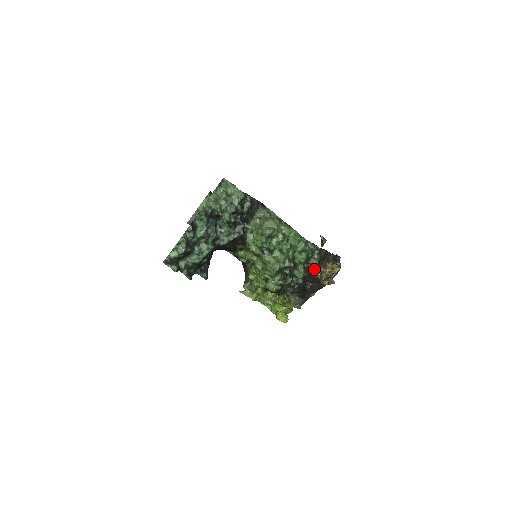
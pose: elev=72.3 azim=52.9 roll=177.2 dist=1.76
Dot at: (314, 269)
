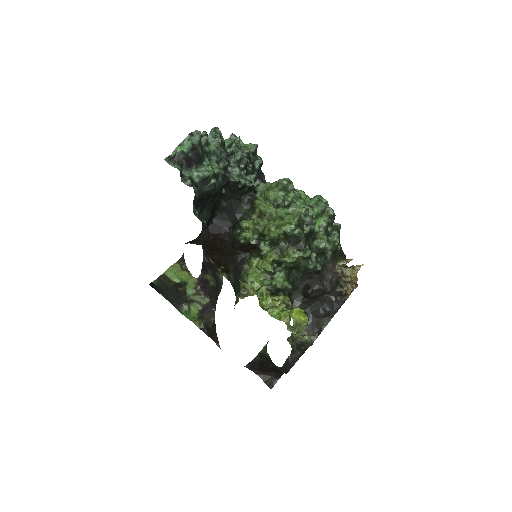
Dot at: (333, 259)
